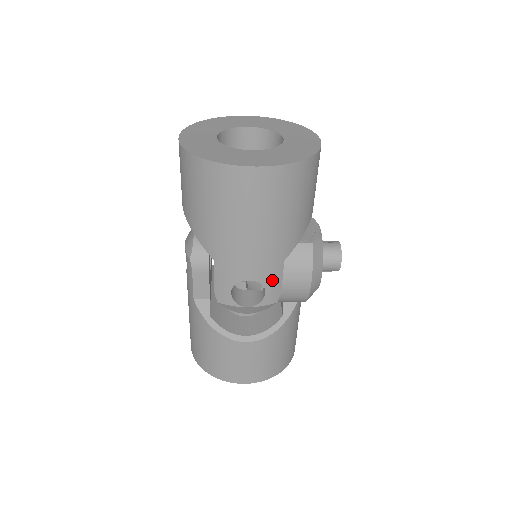
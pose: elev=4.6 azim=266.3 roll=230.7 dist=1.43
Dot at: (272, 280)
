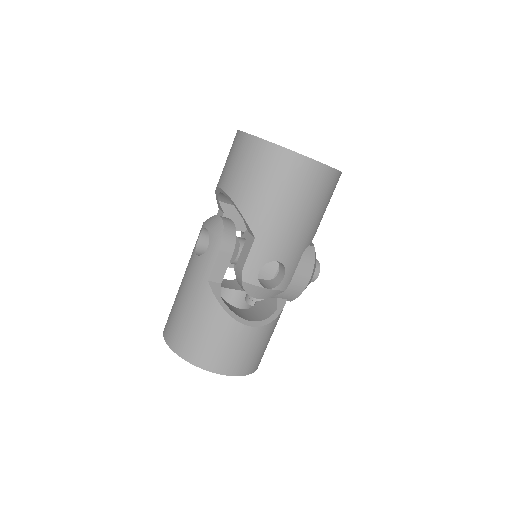
Dot at: (291, 267)
